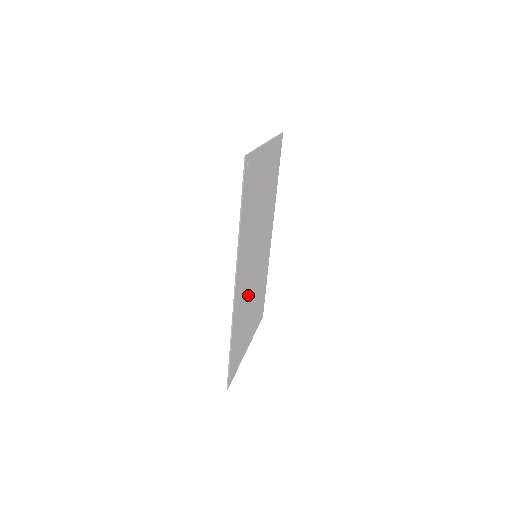
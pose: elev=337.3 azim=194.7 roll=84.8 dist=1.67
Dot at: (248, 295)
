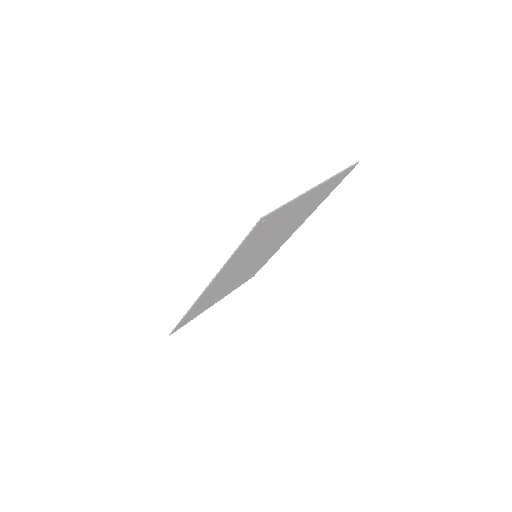
Dot at: (229, 281)
